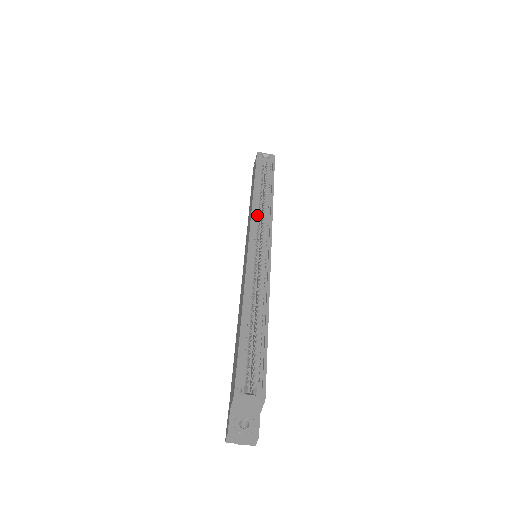
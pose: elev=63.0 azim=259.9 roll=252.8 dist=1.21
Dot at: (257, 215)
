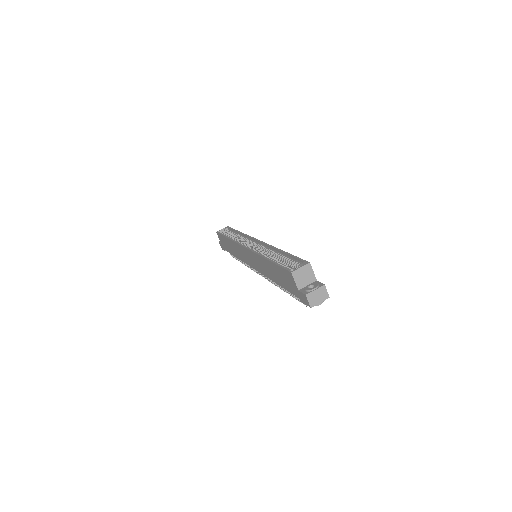
Dot at: (240, 242)
